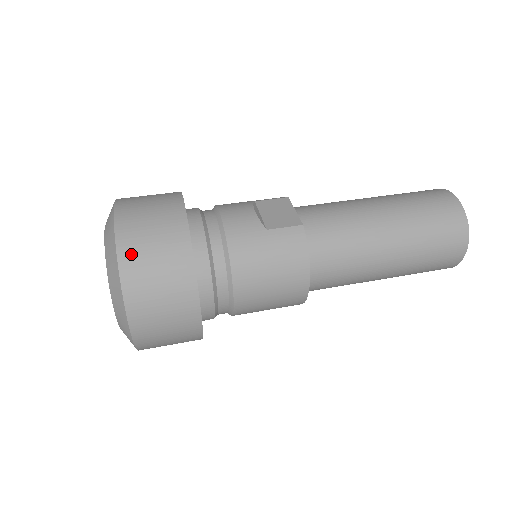
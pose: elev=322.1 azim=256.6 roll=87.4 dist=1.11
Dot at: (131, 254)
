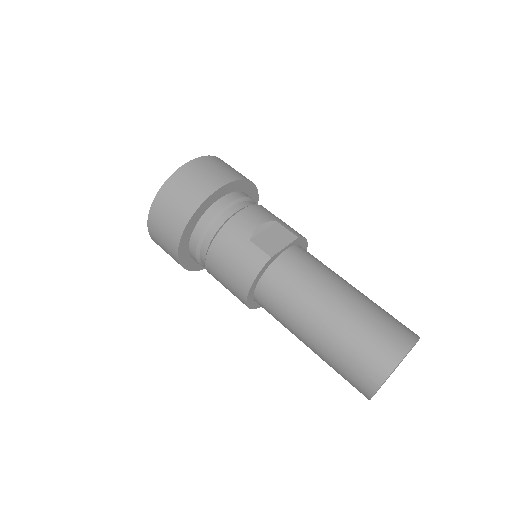
Dot at: (170, 187)
